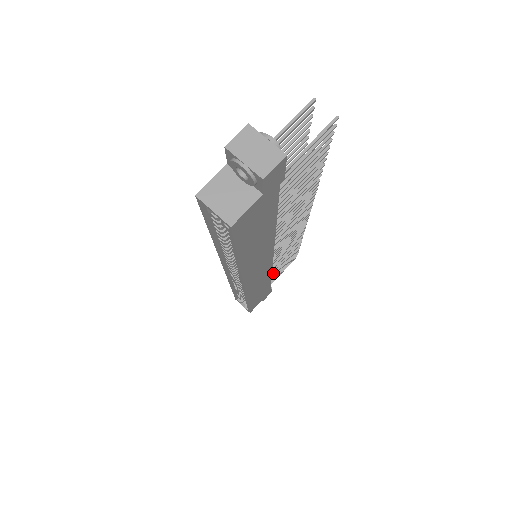
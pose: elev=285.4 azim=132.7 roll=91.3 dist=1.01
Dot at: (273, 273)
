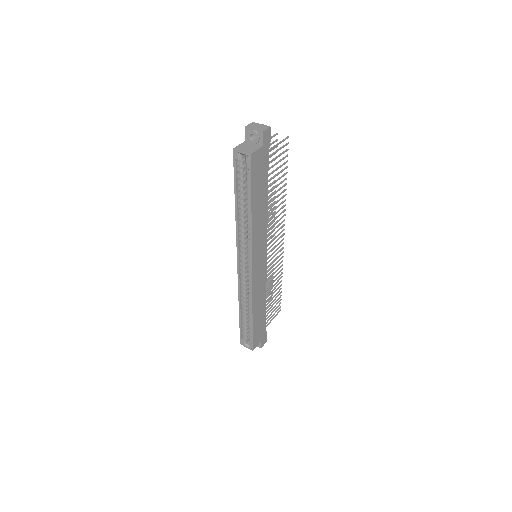
Dot at: (266, 304)
